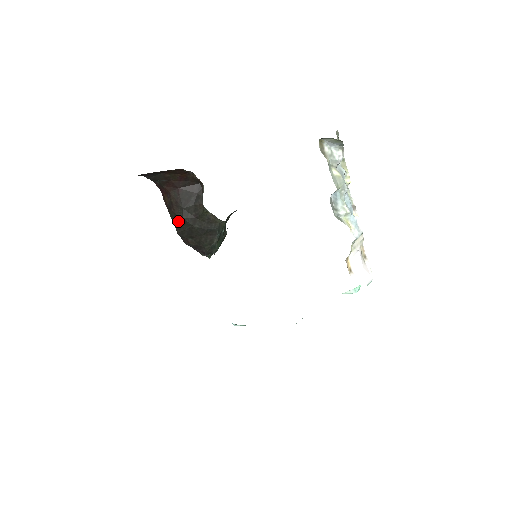
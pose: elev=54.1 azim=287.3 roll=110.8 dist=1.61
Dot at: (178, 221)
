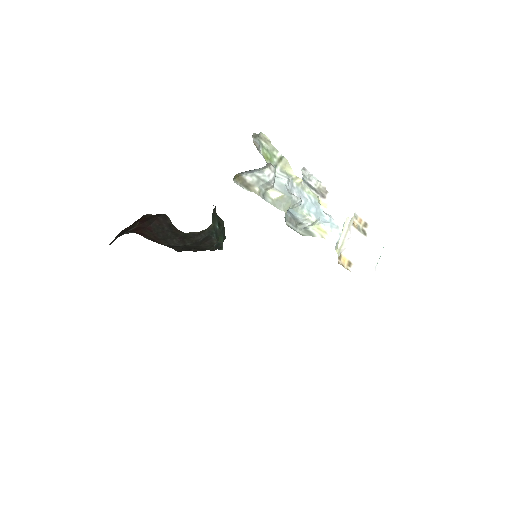
Dot at: occluded
